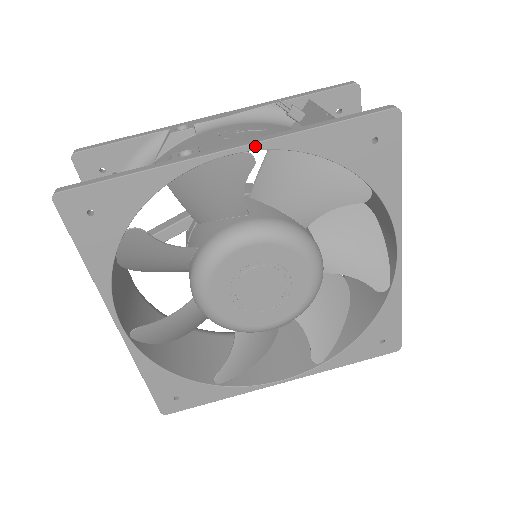
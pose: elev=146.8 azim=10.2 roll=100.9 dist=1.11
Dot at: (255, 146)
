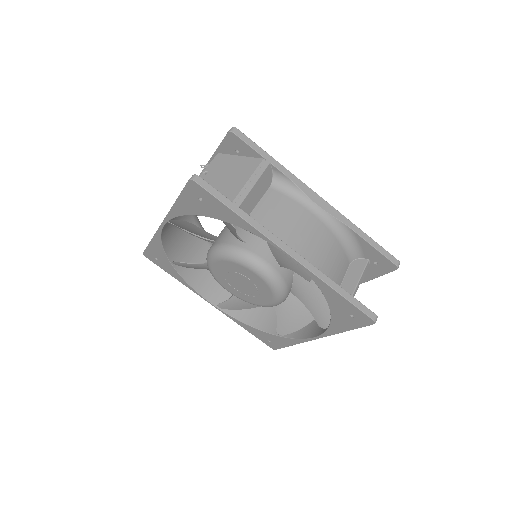
Dot at: (166, 219)
